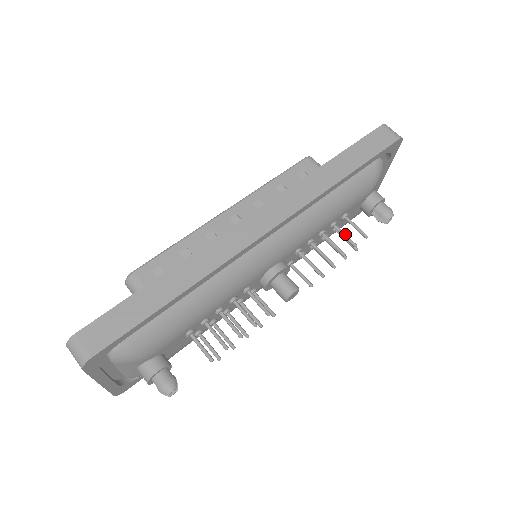
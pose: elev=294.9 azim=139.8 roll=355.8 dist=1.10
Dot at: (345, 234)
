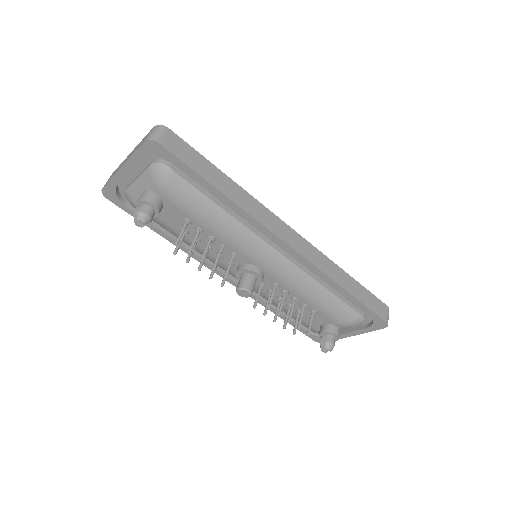
Dot at: occluded
